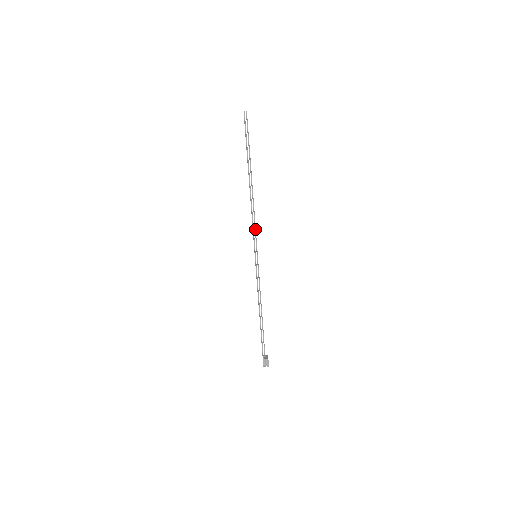
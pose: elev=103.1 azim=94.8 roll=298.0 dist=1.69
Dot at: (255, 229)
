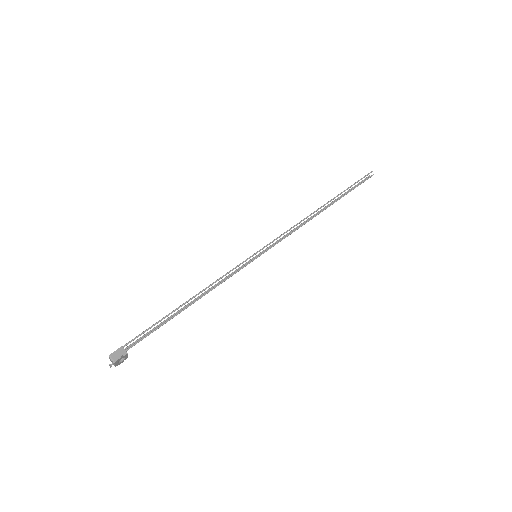
Dot at: (284, 238)
